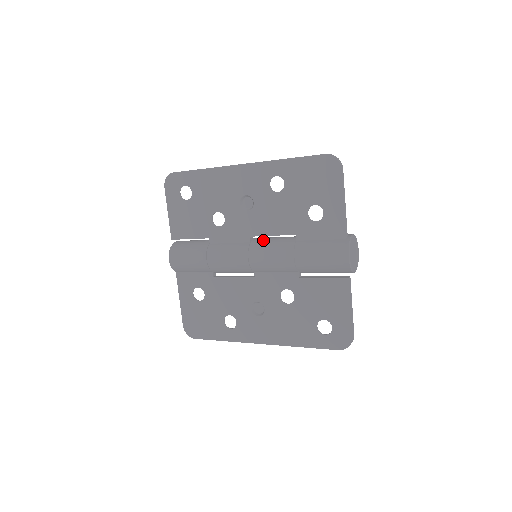
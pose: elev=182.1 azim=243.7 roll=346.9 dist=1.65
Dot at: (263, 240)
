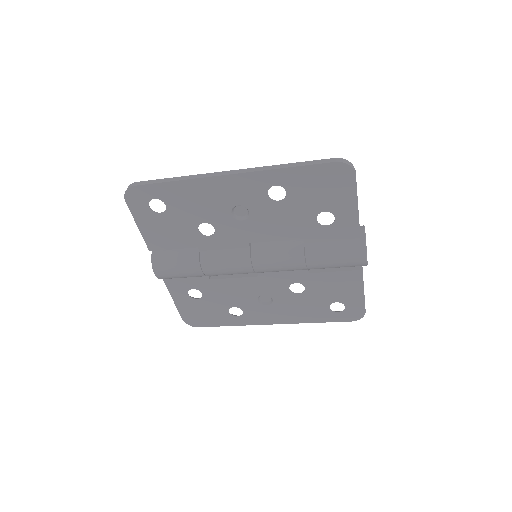
Dot at: (264, 244)
